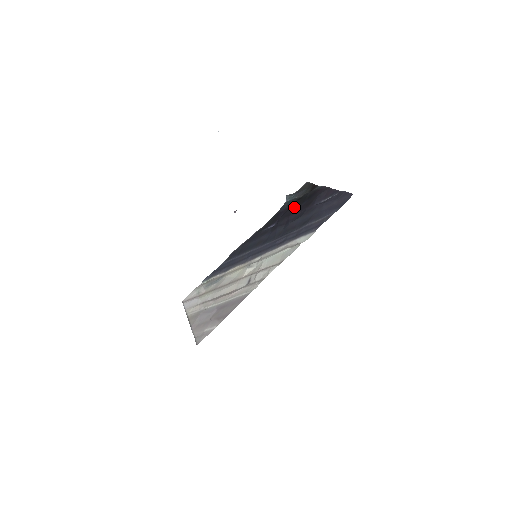
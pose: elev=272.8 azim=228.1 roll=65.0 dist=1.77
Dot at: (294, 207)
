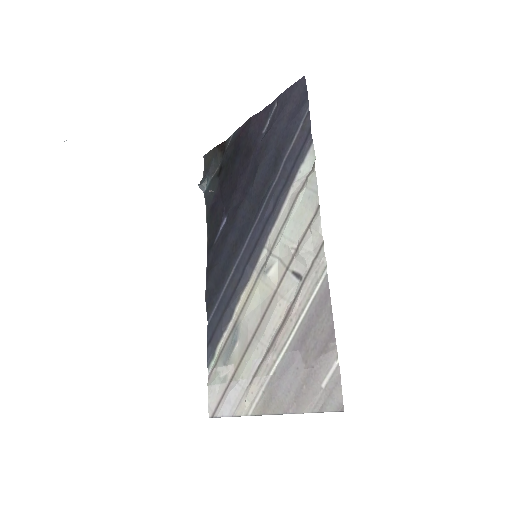
Dot at: (227, 180)
